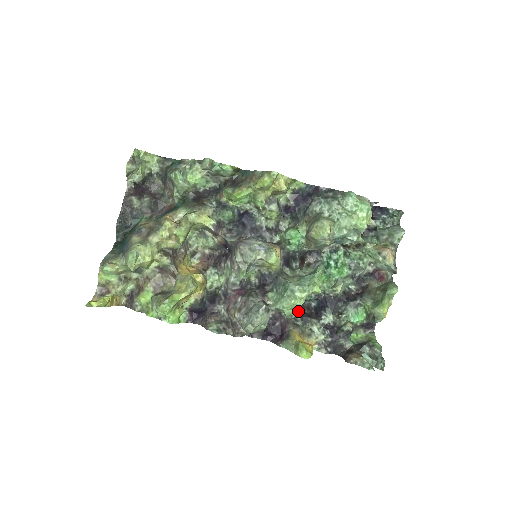
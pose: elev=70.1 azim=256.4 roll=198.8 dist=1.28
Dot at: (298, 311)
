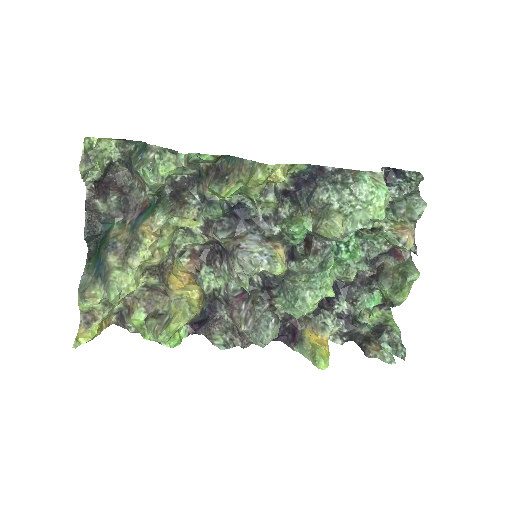
Dot at: occluded
